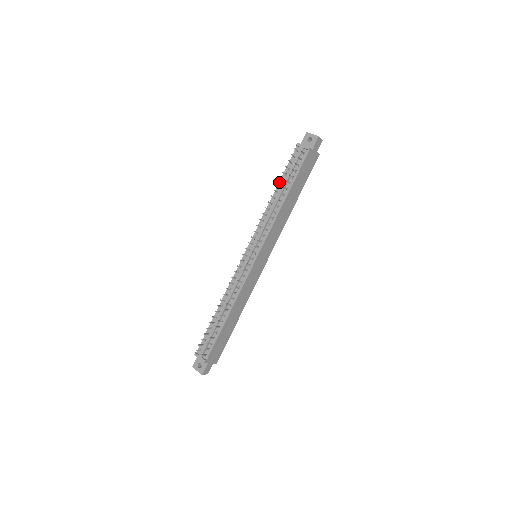
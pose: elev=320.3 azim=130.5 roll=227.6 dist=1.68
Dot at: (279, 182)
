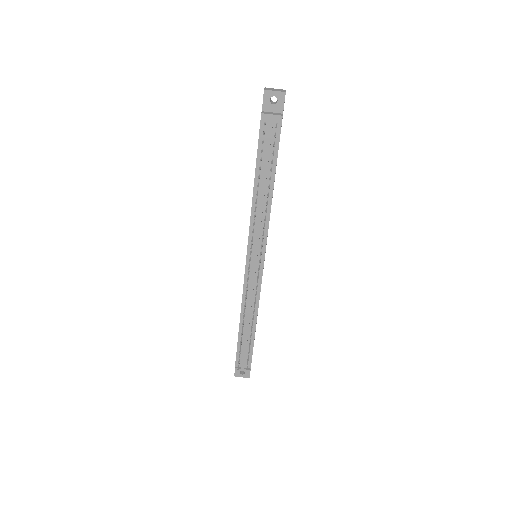
Dot at: (255, 171)
